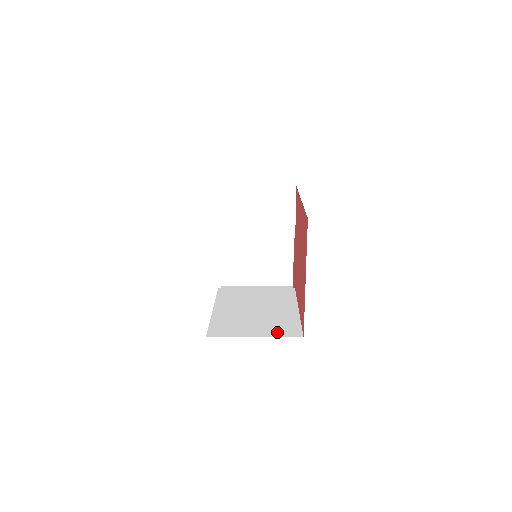
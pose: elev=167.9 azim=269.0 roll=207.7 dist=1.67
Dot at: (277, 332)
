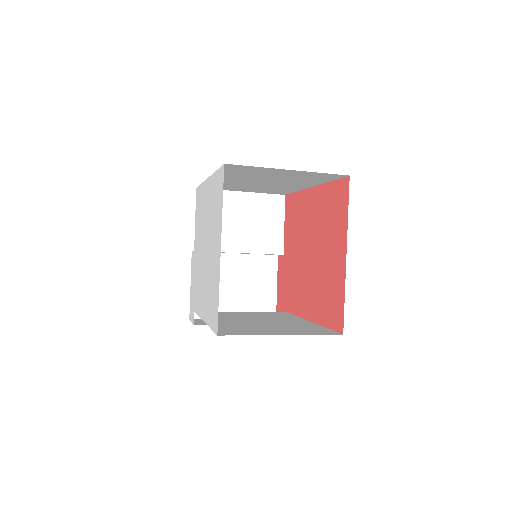
Dot at: (306, 332)
